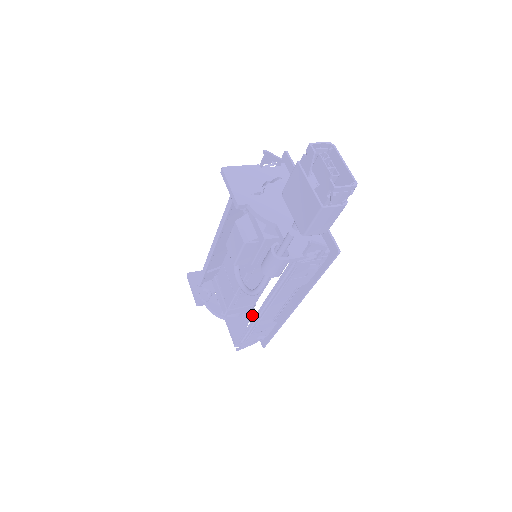
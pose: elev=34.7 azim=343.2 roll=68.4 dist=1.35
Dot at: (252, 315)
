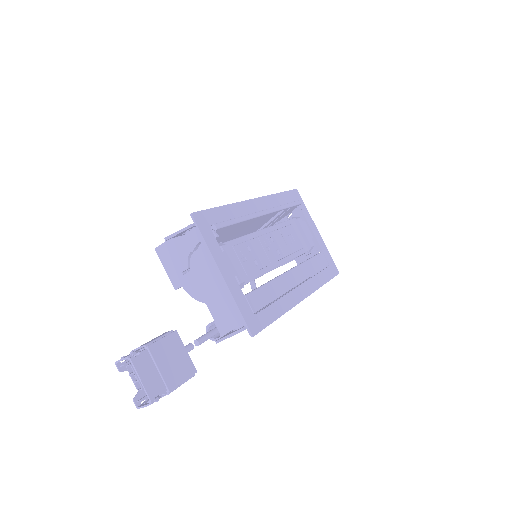
Dot at: (316, 251)
